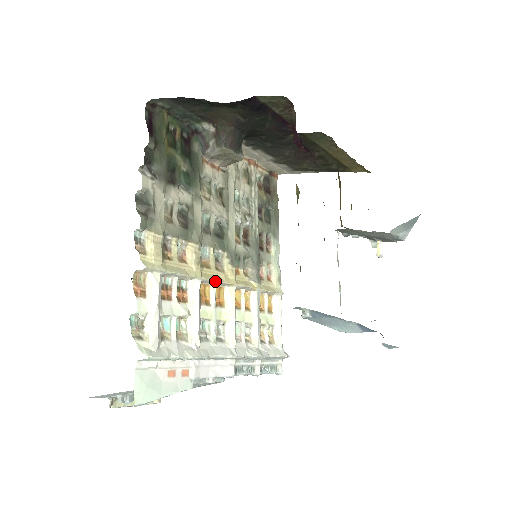
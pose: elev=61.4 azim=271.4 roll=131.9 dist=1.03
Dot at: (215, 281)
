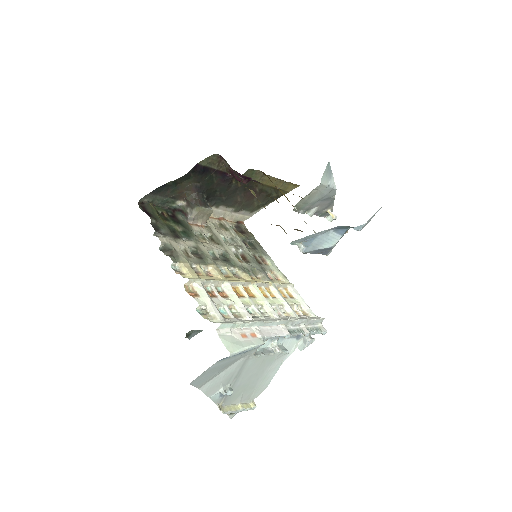
Dot at: (239, 282)
